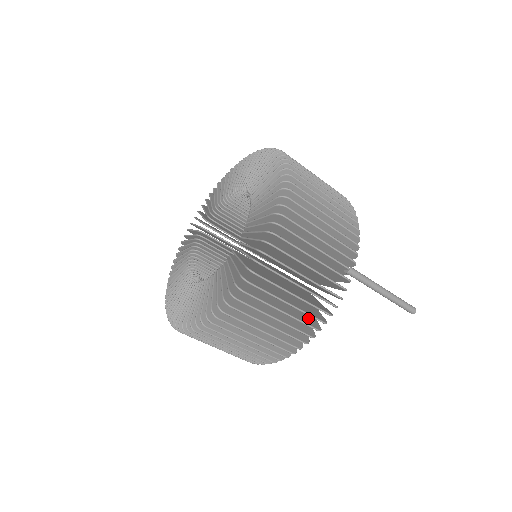
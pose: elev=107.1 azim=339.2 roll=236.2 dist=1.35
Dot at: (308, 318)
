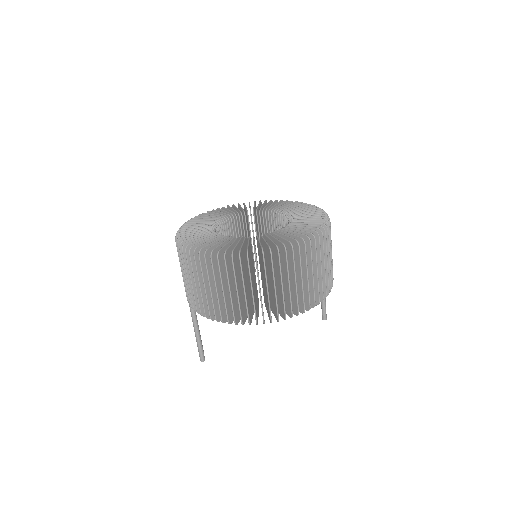
Dot at: occluded
